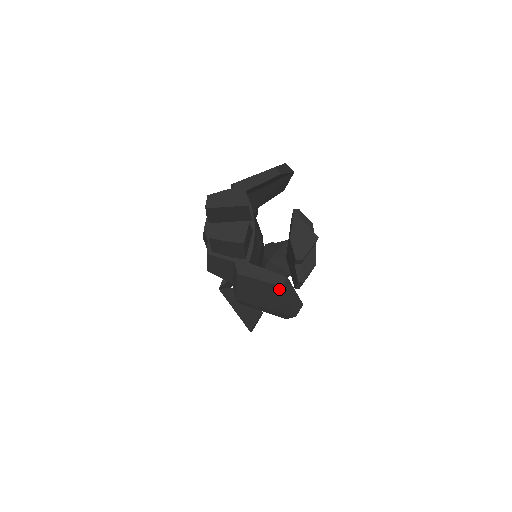
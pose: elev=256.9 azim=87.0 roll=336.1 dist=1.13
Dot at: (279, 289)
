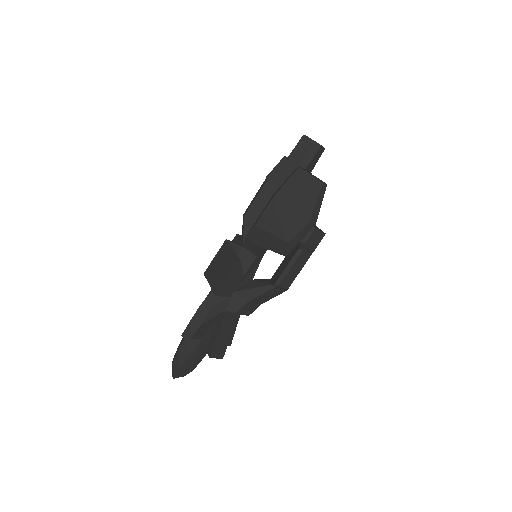
Dot at: (319, 186)
